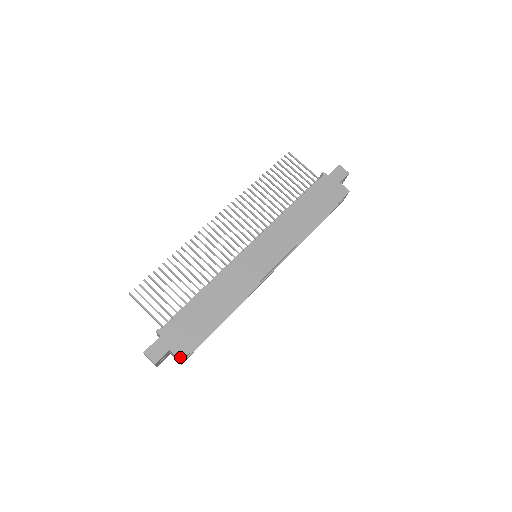
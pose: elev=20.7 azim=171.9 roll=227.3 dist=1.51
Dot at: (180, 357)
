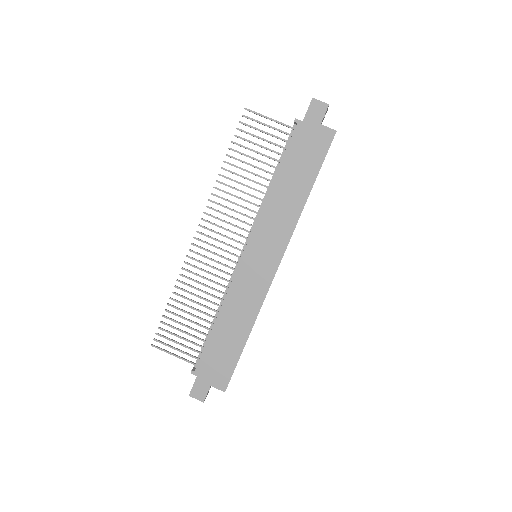
Dot at: (222, 389)
